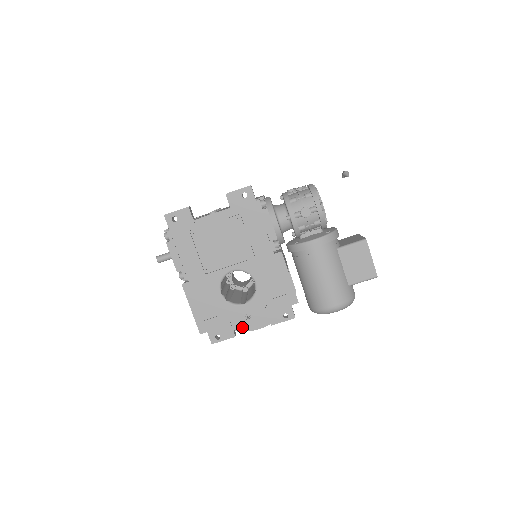
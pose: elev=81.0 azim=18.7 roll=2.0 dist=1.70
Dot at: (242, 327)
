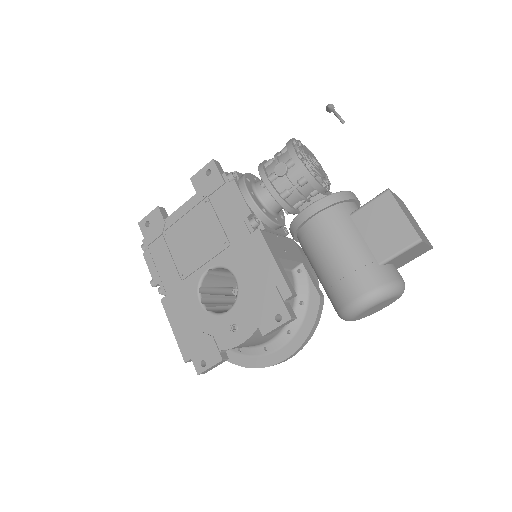
Dot at: (229, 345)
